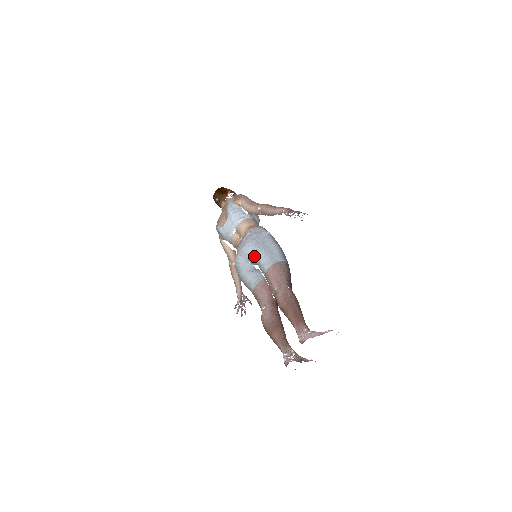
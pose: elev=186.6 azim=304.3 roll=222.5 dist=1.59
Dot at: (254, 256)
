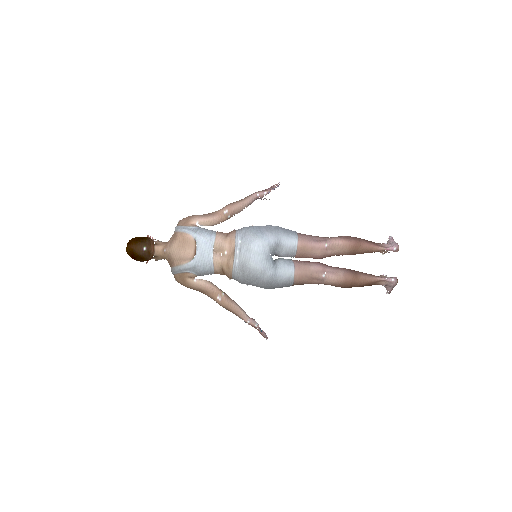
Dot at: (274, 242)
